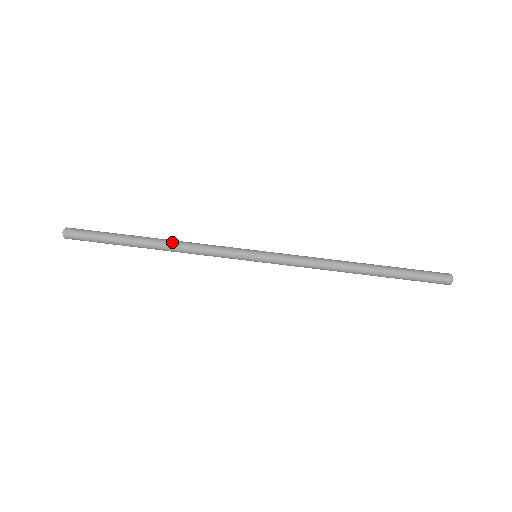
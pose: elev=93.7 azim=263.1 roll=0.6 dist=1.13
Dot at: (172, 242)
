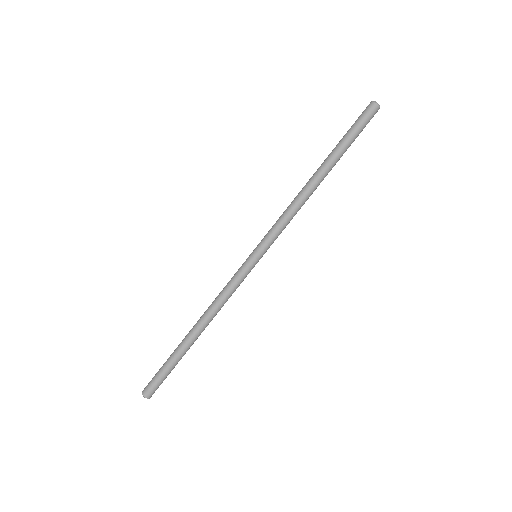
Dot at: (202, 315)
